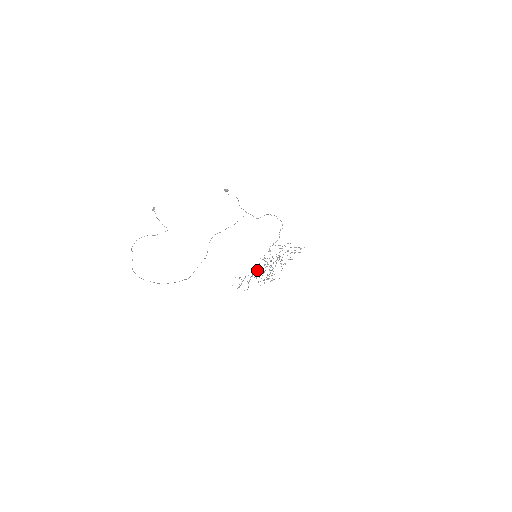
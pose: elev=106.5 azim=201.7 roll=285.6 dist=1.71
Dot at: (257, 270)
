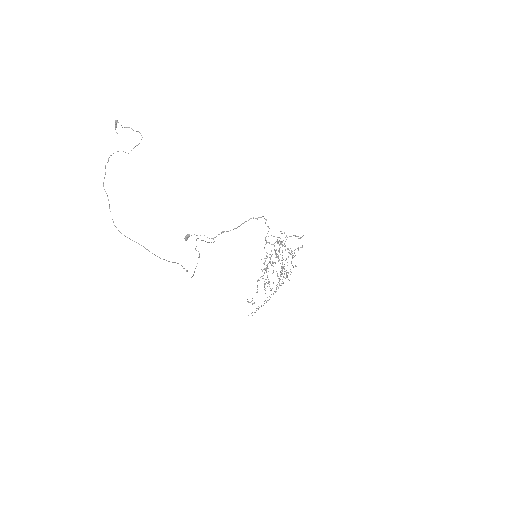
Dot at: occluded
